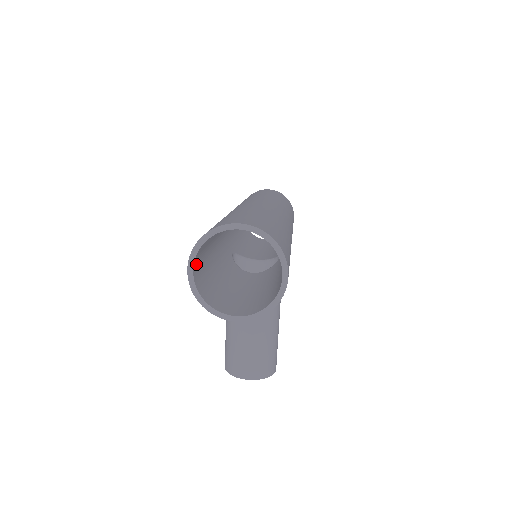
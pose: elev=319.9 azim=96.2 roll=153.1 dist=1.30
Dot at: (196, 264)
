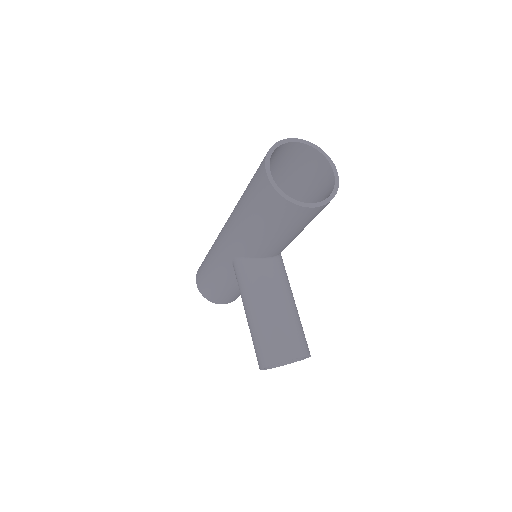
Dot at: occluded
